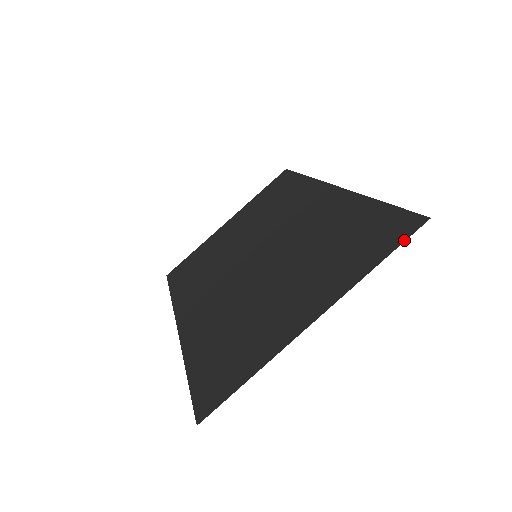
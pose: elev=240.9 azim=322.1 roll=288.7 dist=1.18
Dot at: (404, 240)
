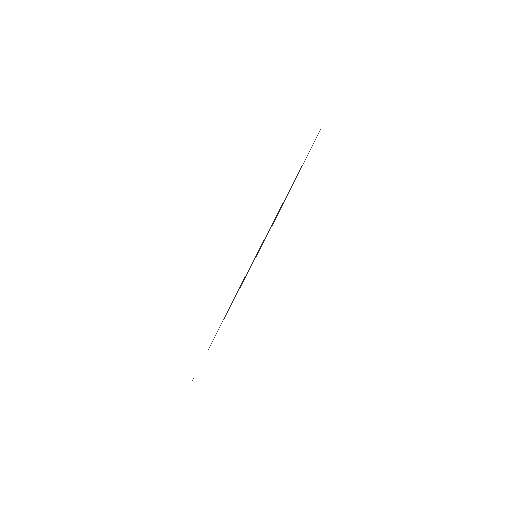
Dot at: occluded
